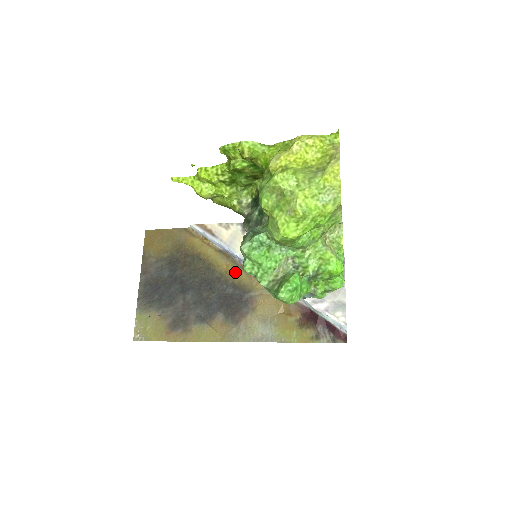
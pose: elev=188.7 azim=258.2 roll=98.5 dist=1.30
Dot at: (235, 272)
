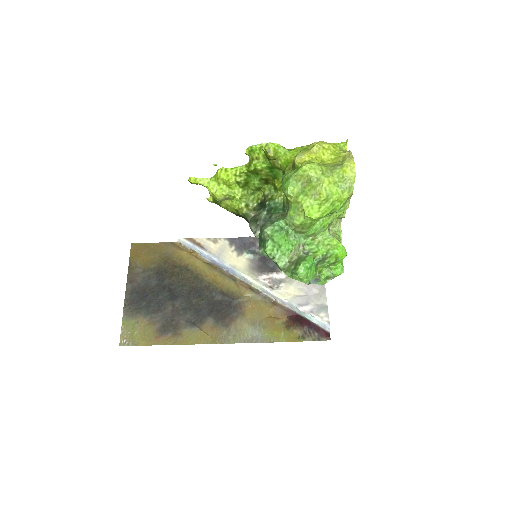
Dot at: (223, 281)
